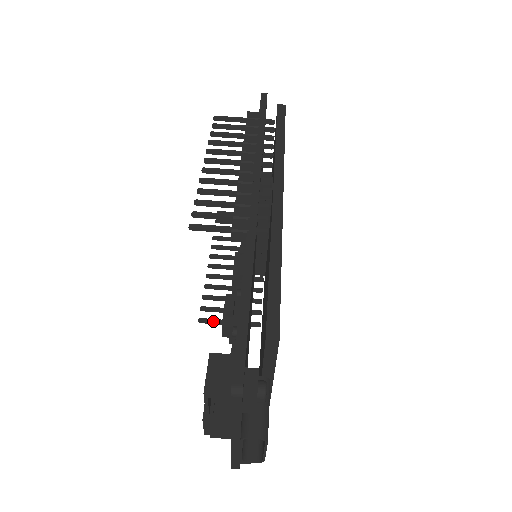
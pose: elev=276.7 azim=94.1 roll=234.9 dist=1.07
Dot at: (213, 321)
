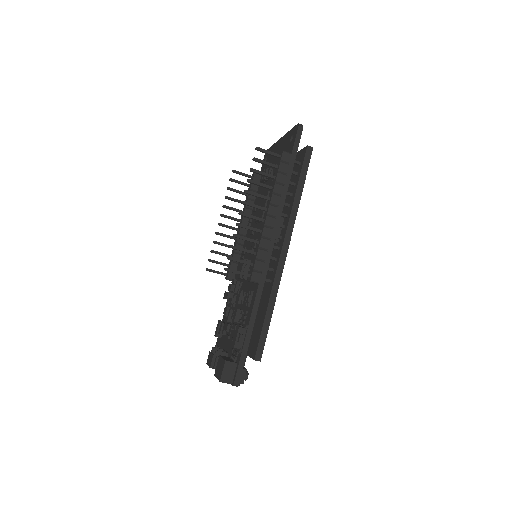
Dot at: (215, 272)
